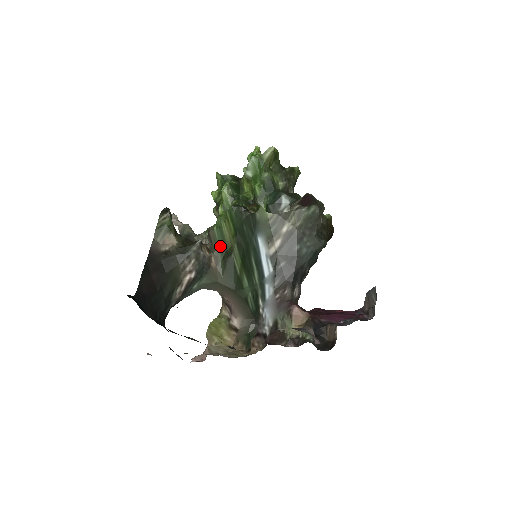
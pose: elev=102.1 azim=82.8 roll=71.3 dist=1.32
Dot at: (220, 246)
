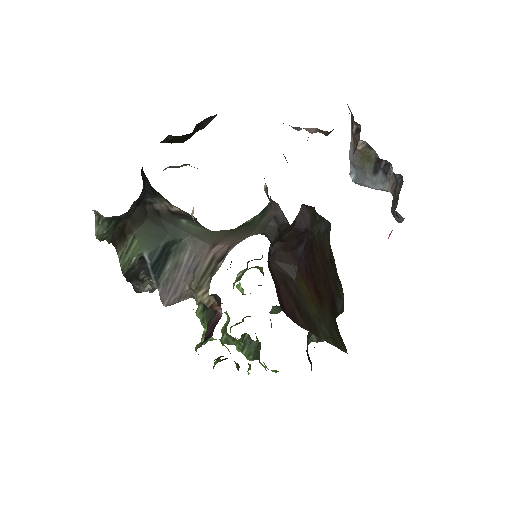
Dot at: occluded
